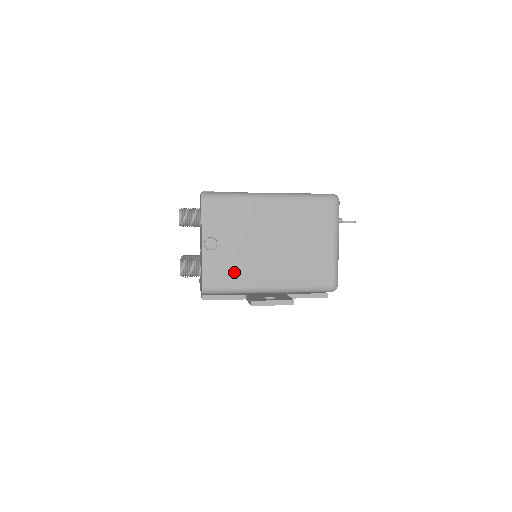
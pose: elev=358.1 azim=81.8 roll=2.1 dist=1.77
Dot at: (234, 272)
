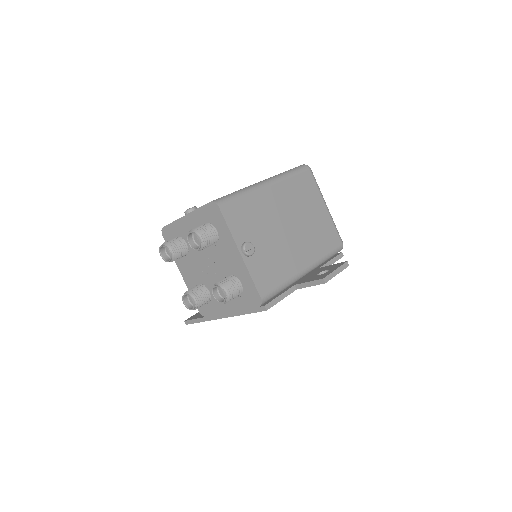
Dot at: (276, 268)
